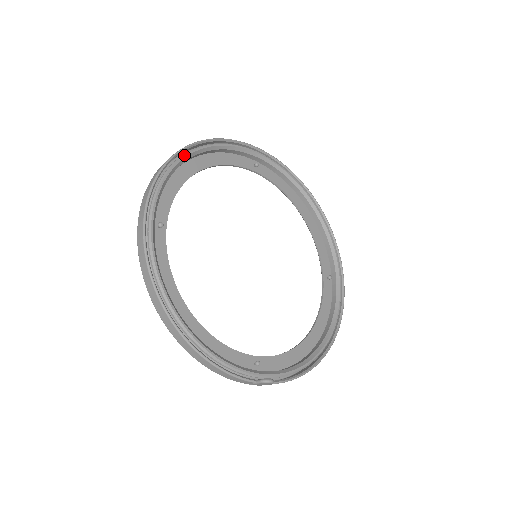
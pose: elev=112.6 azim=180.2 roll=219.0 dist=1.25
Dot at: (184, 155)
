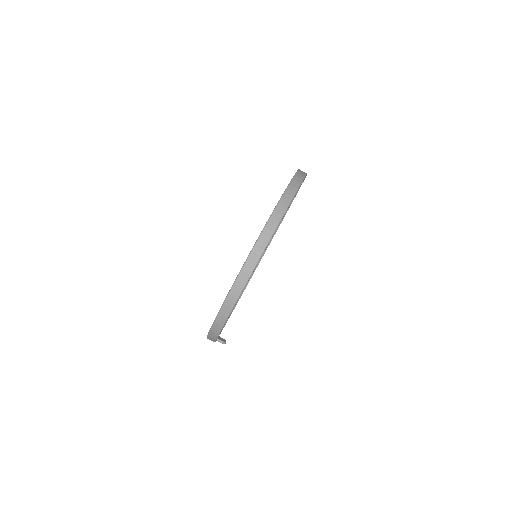
Dot at: occluded
